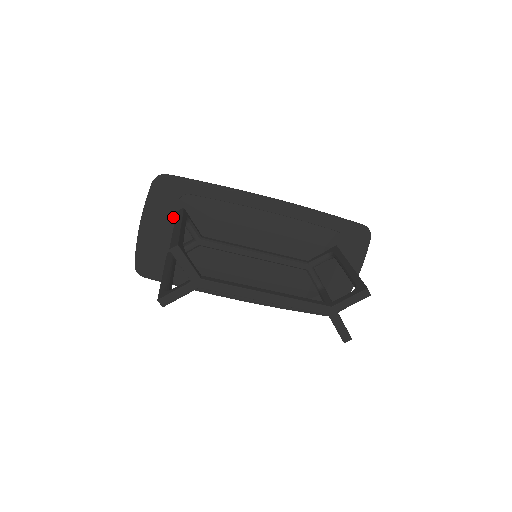
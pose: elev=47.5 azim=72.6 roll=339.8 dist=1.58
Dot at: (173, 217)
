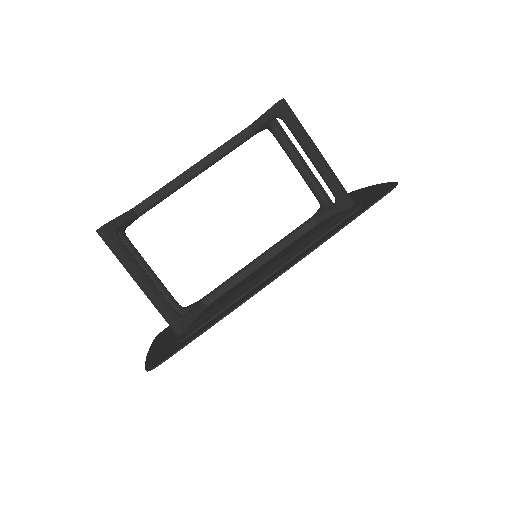
Dot at: occluded
